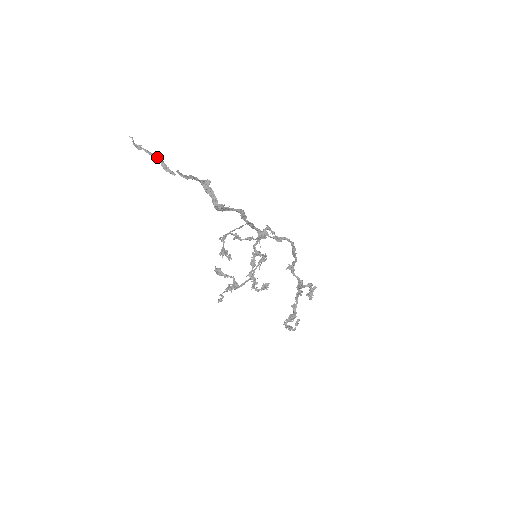
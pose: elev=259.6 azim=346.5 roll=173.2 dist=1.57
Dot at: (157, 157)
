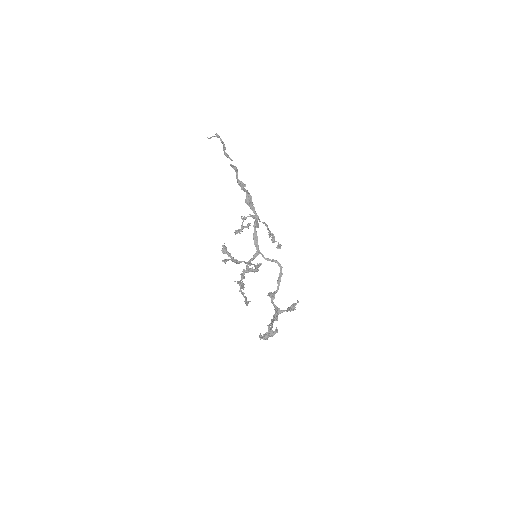
Dot at: (225, 147)
